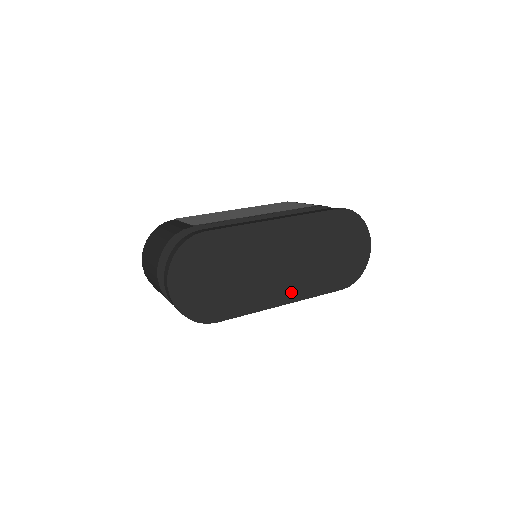
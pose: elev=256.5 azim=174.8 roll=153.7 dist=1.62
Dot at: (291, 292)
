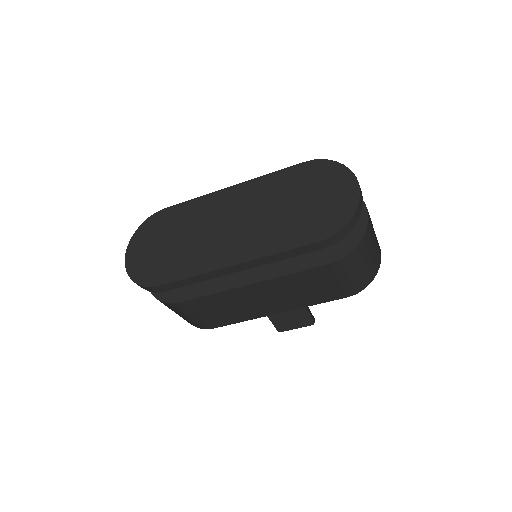
Dot at: (244, 251)
